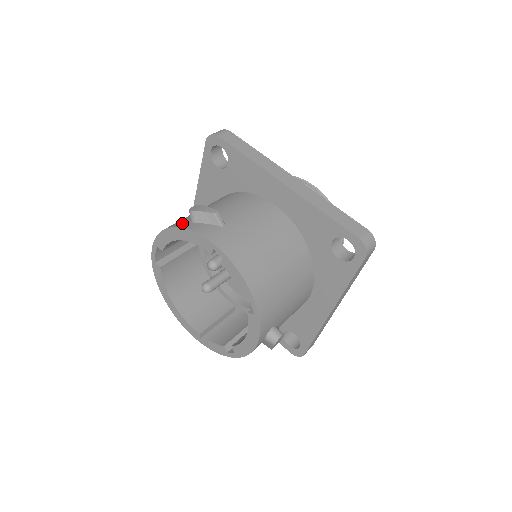
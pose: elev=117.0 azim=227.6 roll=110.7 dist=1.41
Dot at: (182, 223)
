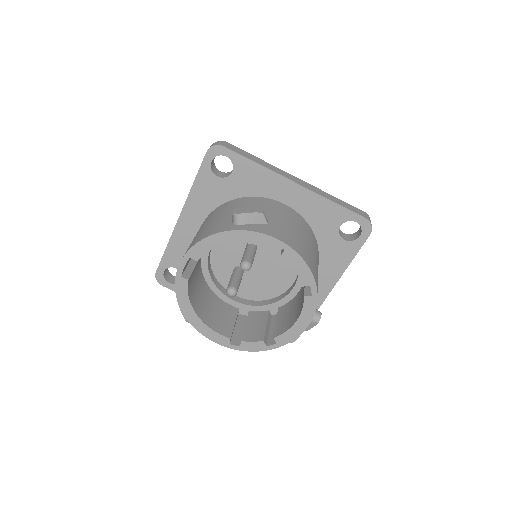
Dot at: (228, 227)
